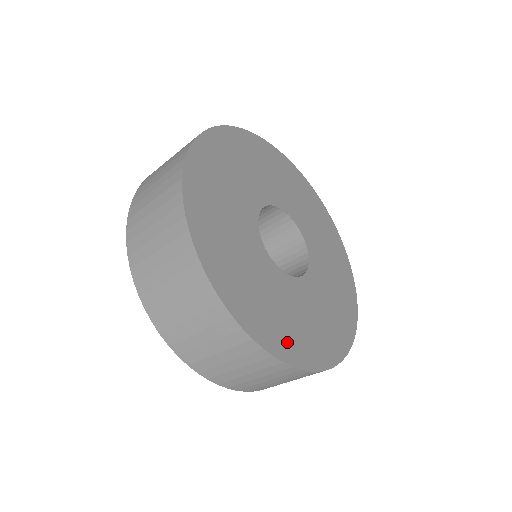
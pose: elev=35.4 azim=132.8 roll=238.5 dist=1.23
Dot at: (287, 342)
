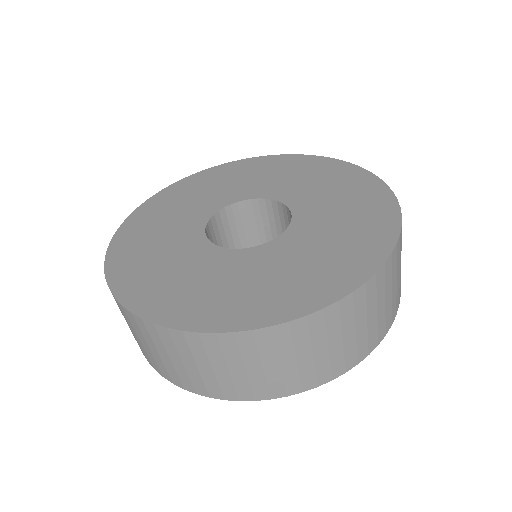
Dot at: (314, 289)
